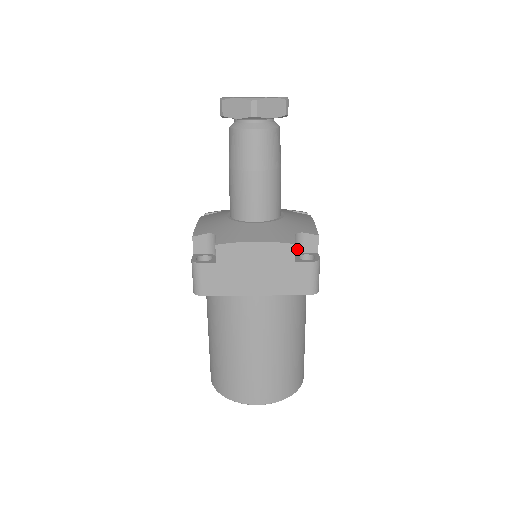
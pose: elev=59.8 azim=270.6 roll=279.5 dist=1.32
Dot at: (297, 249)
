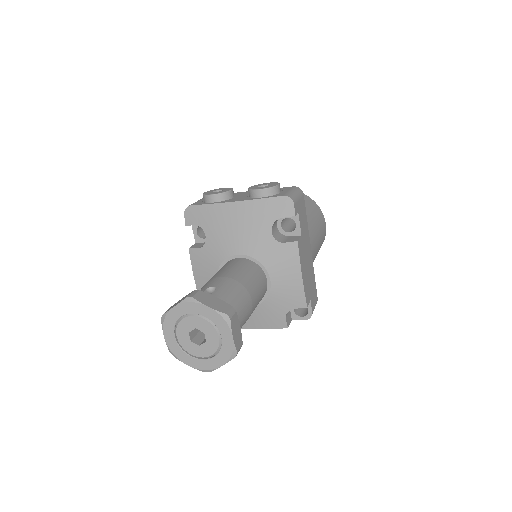
Dot at: occluded
